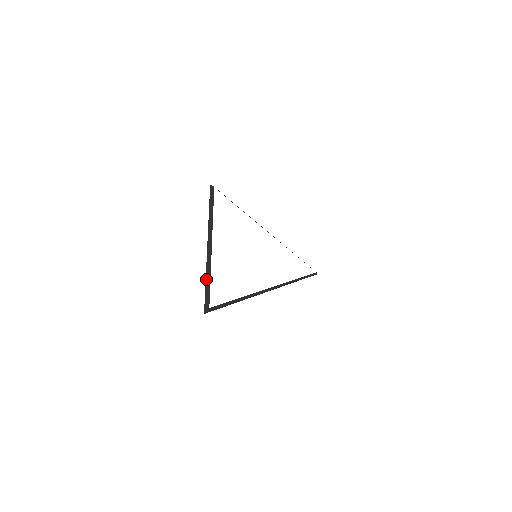
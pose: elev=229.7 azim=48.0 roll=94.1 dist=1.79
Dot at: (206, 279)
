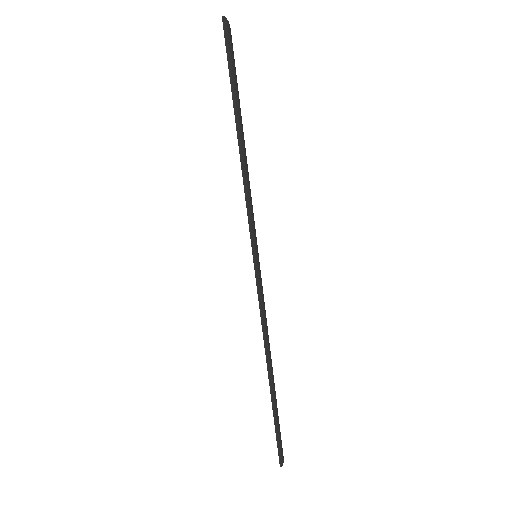
Dot at: occluded
